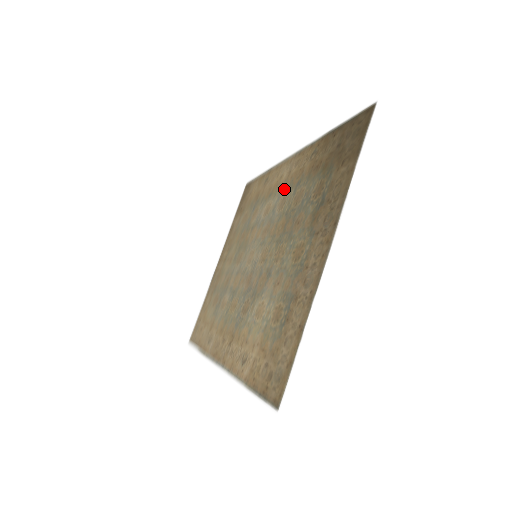
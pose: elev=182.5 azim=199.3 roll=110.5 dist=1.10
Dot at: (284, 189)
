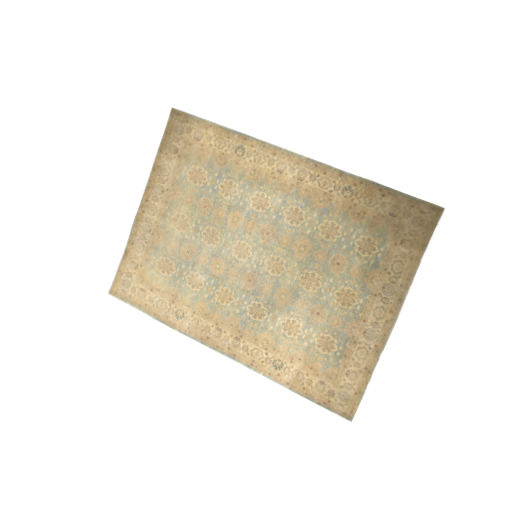
Dot at: (295, 198)
